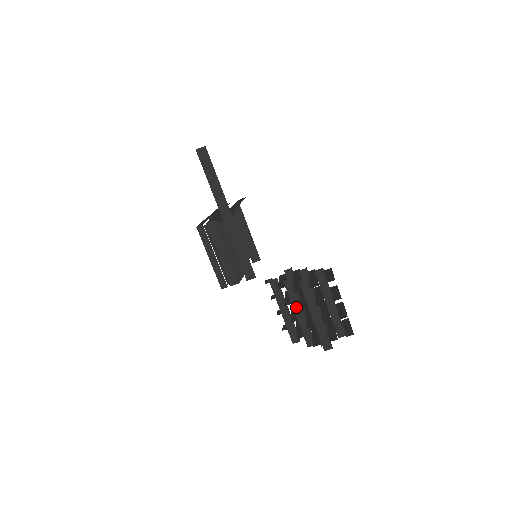
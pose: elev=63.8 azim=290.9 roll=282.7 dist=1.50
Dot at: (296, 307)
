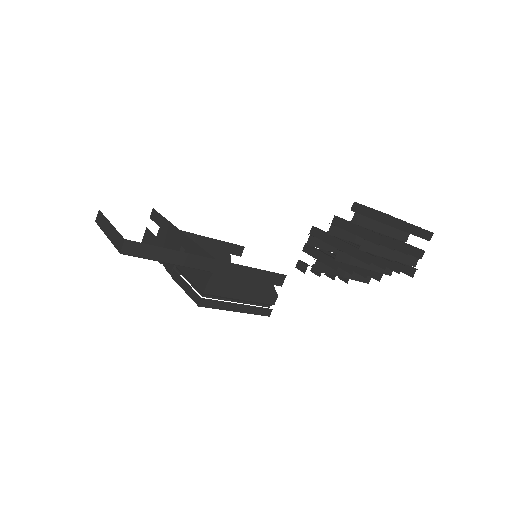
Dot at: (360, 264)
